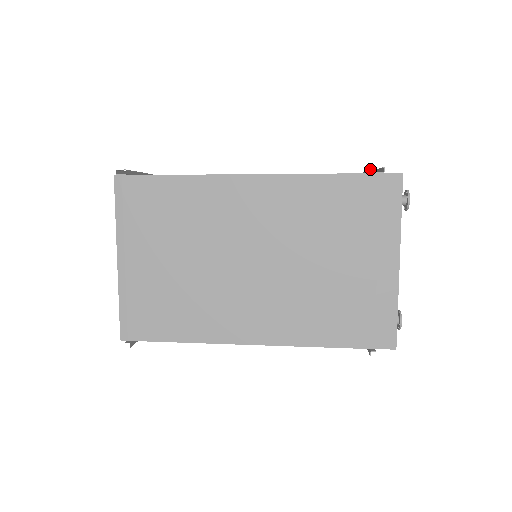
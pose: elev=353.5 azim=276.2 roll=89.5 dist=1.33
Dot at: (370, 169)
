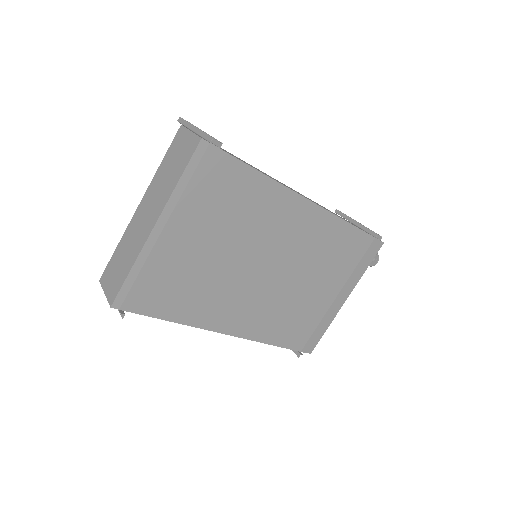
Dot at: (368, 229)
